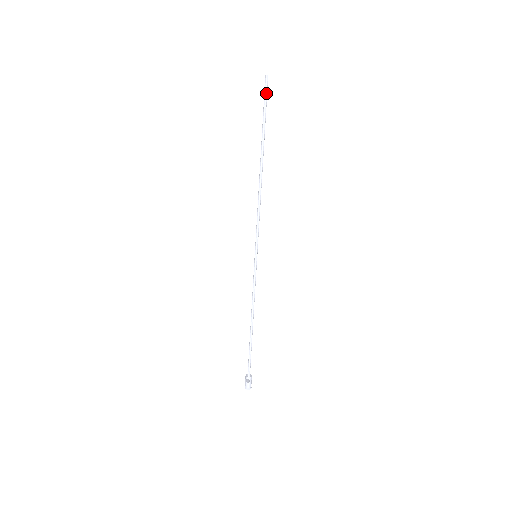
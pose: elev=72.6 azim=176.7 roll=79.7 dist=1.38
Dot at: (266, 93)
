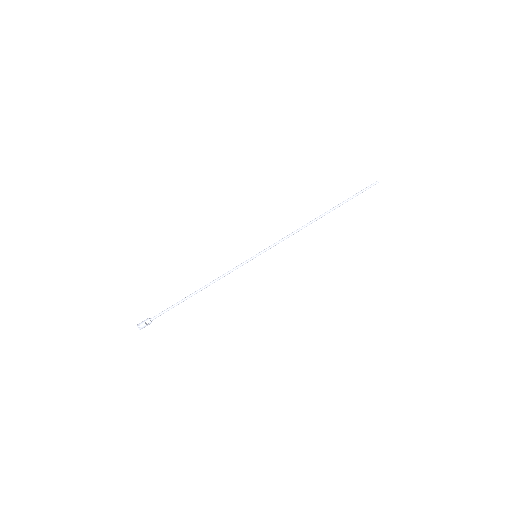
Dot at: (368, 188)
